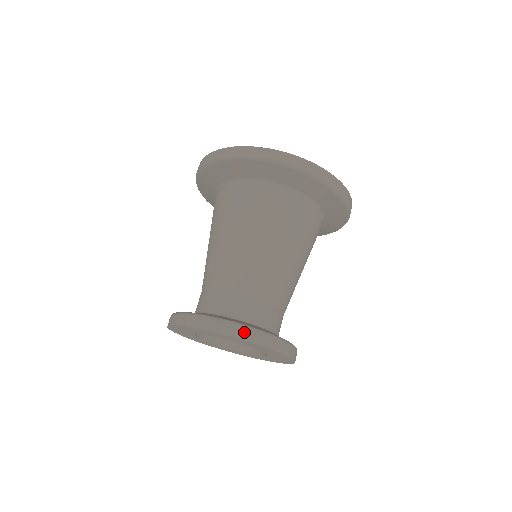
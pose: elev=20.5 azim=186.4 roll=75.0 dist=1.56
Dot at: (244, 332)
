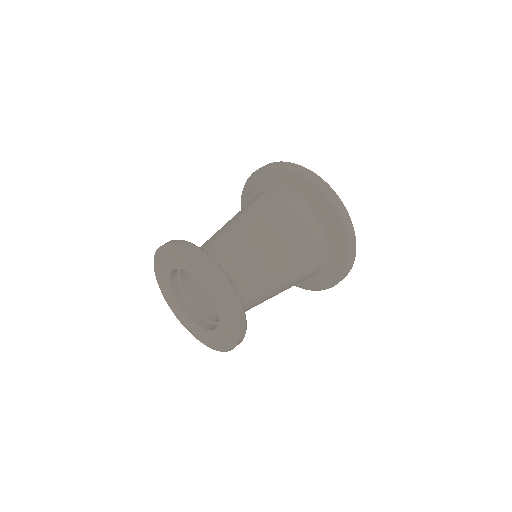
Dot at: (244, 331)
